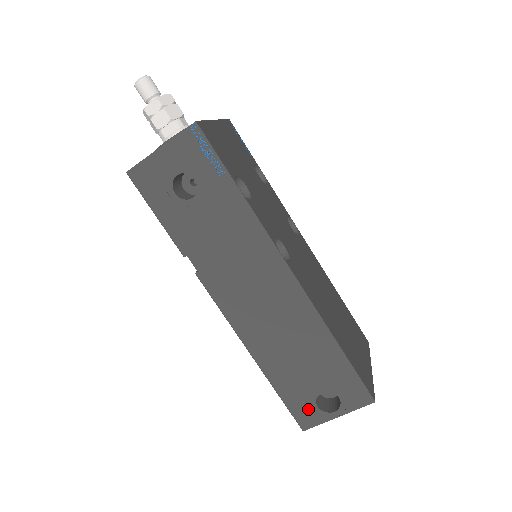
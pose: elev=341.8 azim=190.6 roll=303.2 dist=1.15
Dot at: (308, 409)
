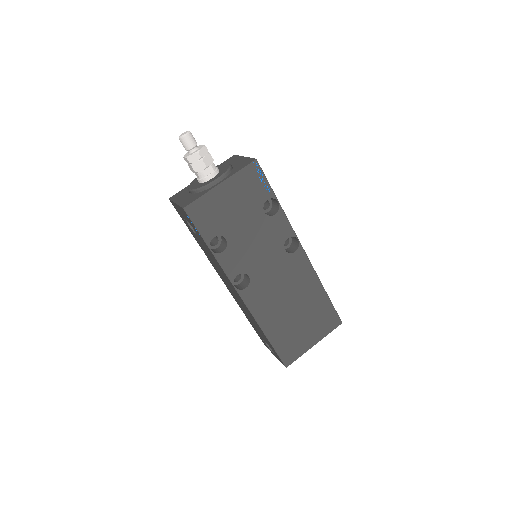
Dot at: (264, 342)
